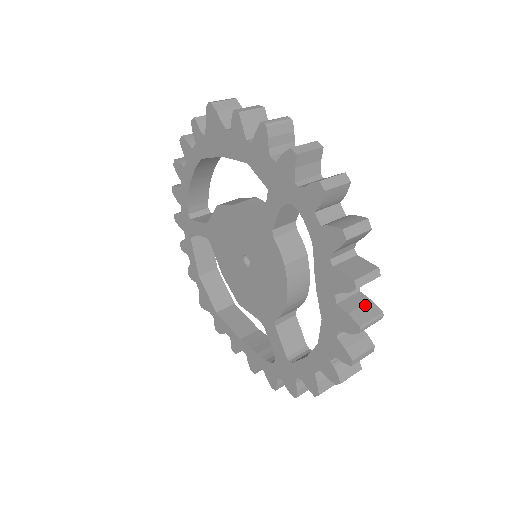
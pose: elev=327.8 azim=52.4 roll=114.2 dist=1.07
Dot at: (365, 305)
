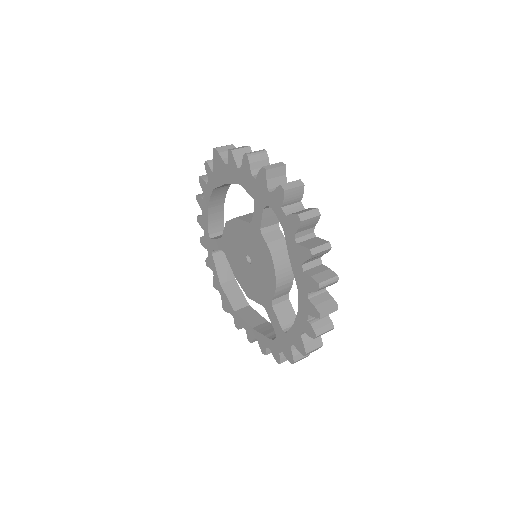
Dot at: (324, 271)
